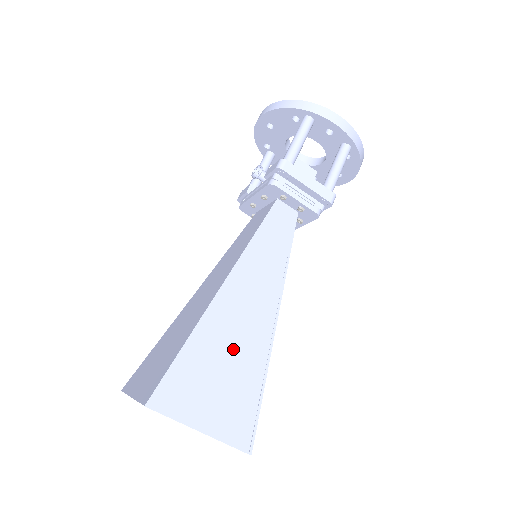
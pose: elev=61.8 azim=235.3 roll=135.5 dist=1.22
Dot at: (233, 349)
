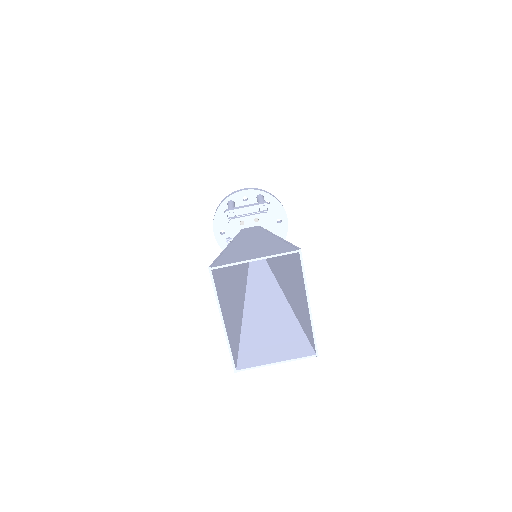
Dot at: (254, 246)
